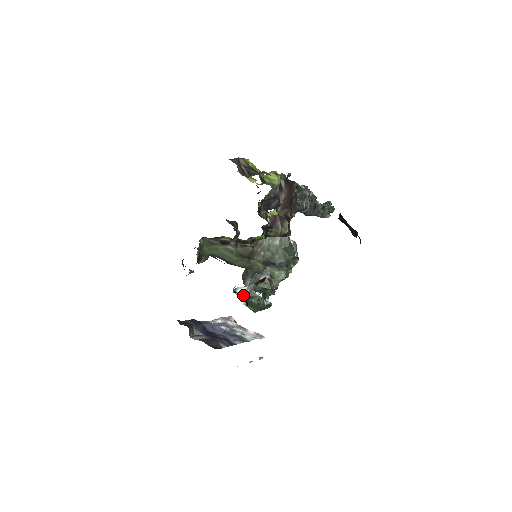
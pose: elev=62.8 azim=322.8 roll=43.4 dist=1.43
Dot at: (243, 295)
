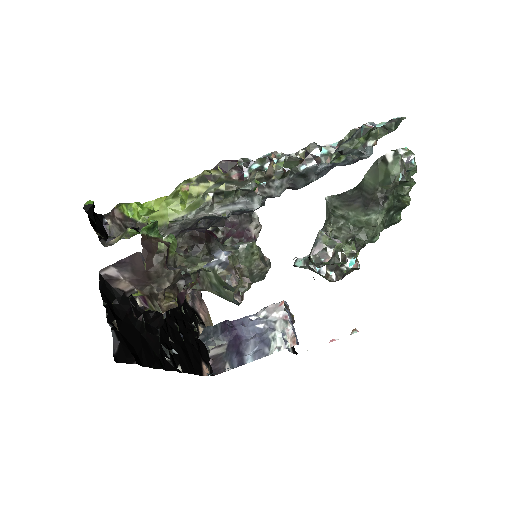
Dot at: (305, 268)
